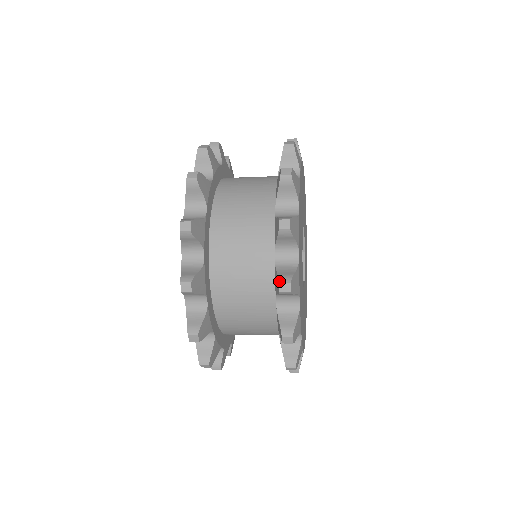
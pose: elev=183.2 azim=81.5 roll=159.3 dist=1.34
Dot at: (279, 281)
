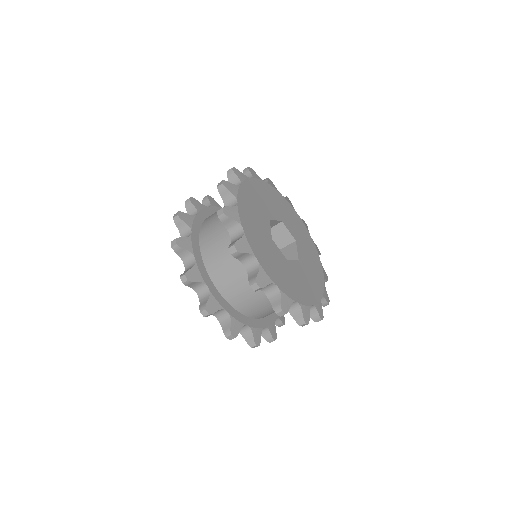
Dot at: (228, 248)
